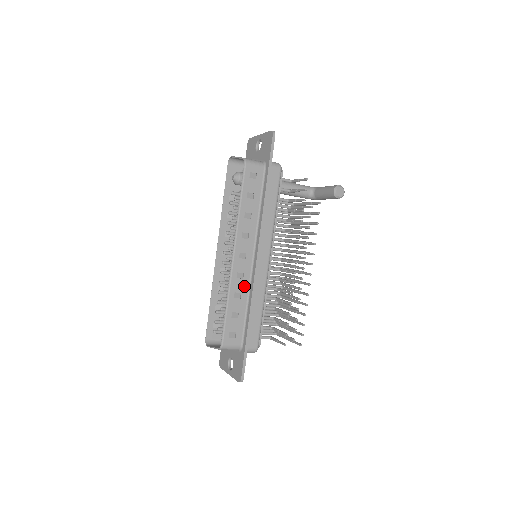
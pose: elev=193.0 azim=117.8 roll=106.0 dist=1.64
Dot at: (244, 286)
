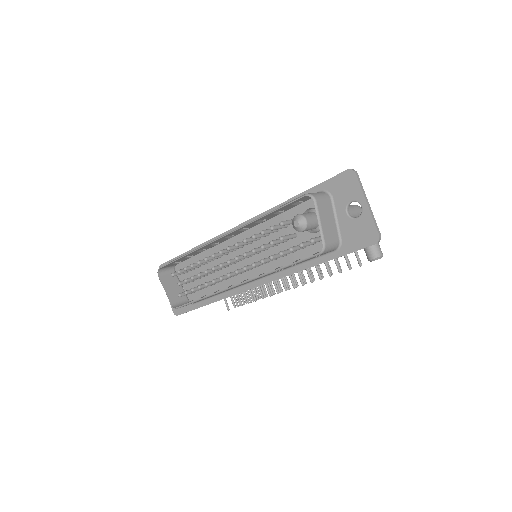
Dot at: occluded
